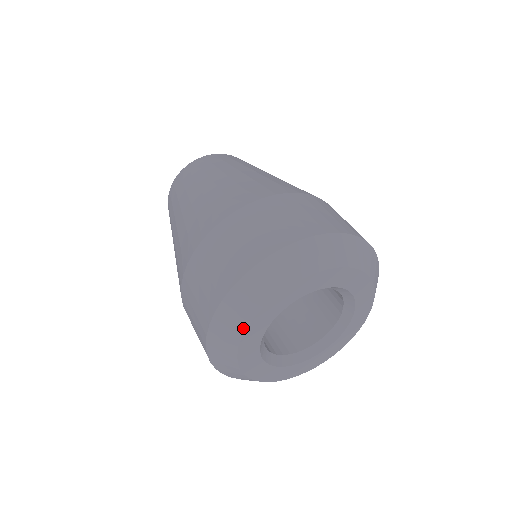
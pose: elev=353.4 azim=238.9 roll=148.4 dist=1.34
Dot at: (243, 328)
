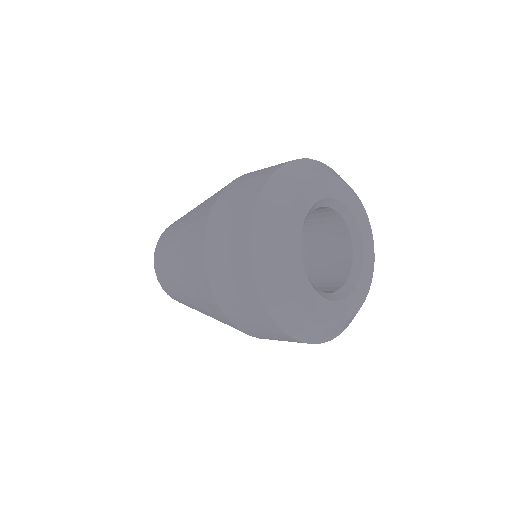
Dot at: (294, 192)
